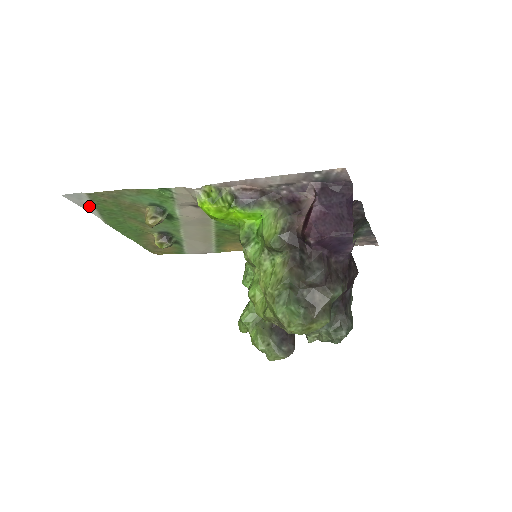
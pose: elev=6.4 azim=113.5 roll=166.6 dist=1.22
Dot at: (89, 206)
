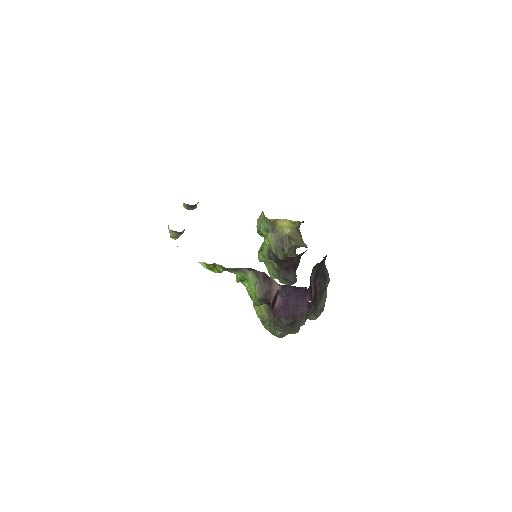
Dot at: occluded
